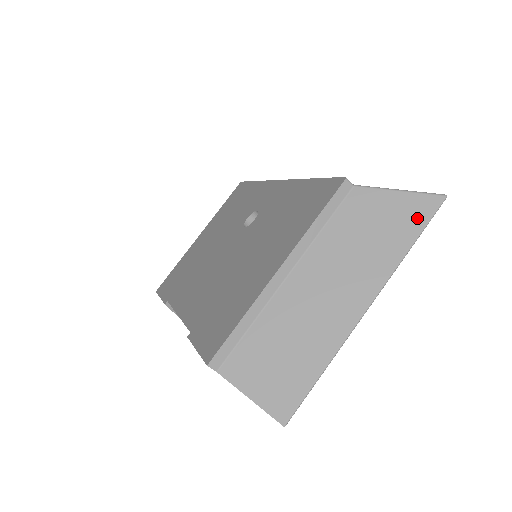
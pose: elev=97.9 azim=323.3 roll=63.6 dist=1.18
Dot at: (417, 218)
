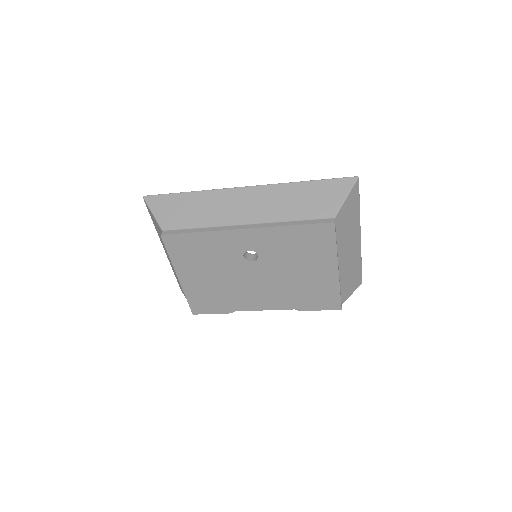
Dot at: (356, 196)
